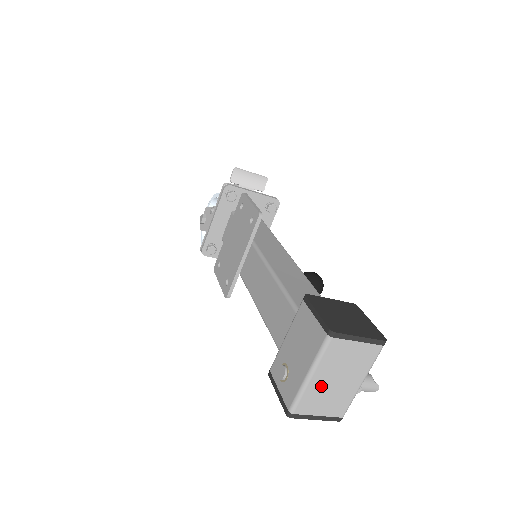
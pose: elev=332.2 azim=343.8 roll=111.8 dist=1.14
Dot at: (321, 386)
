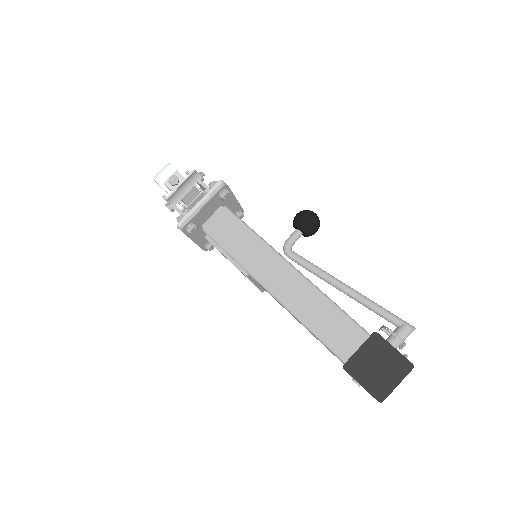
Dot at: occluded
